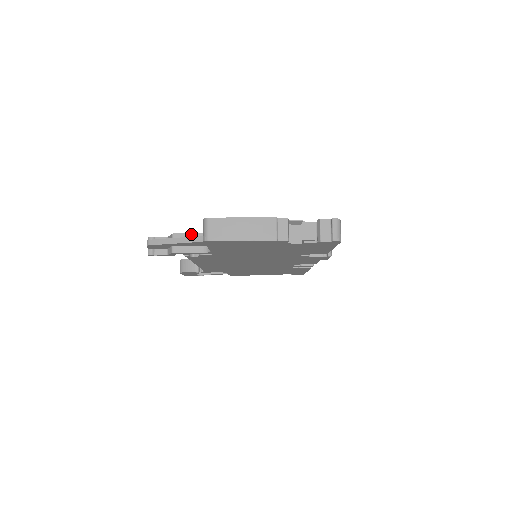
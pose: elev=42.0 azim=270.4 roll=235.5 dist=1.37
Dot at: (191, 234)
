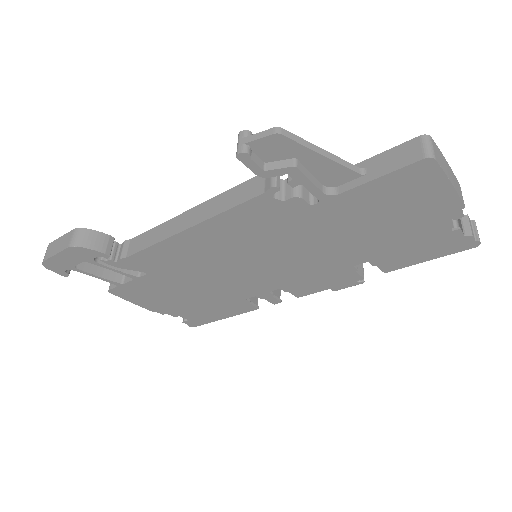
Dot at: occluded
